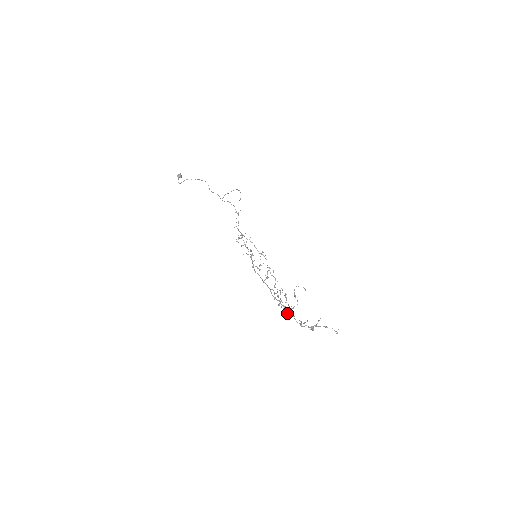
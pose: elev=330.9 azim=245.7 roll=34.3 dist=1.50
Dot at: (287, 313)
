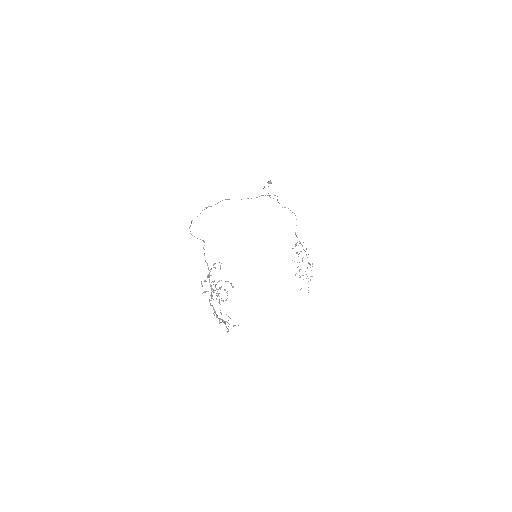
Dot at: (209, 301)
